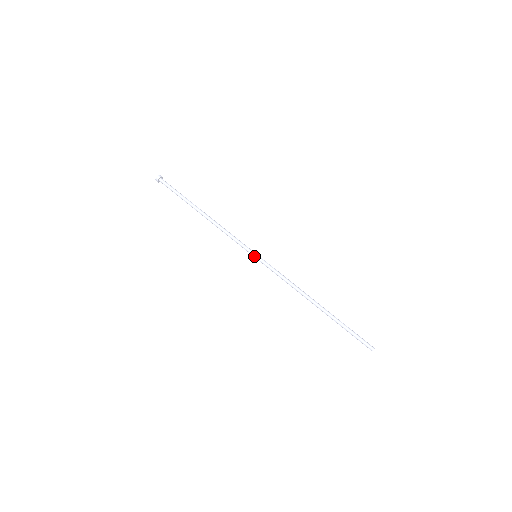
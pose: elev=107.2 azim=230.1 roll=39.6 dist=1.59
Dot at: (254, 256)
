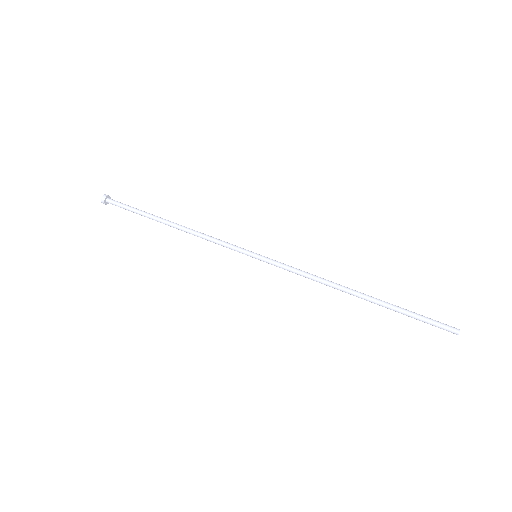
Dot at: (254, 255)
